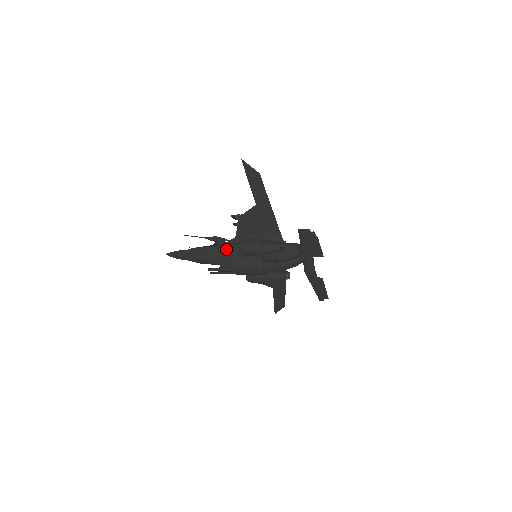
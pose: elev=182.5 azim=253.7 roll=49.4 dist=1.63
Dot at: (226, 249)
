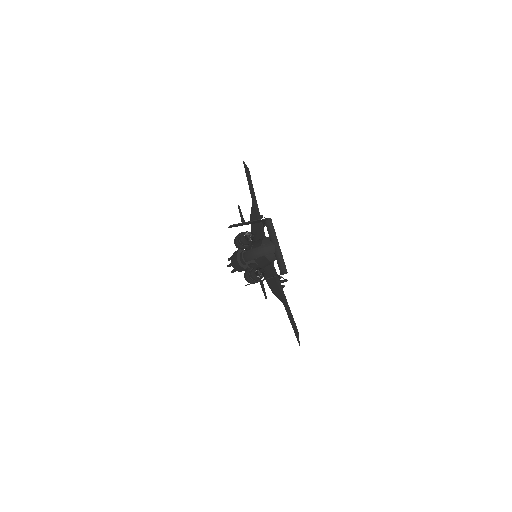
Dot at: (244, 250)
